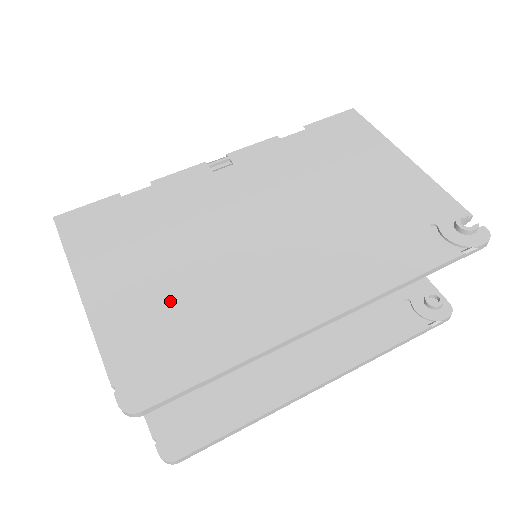
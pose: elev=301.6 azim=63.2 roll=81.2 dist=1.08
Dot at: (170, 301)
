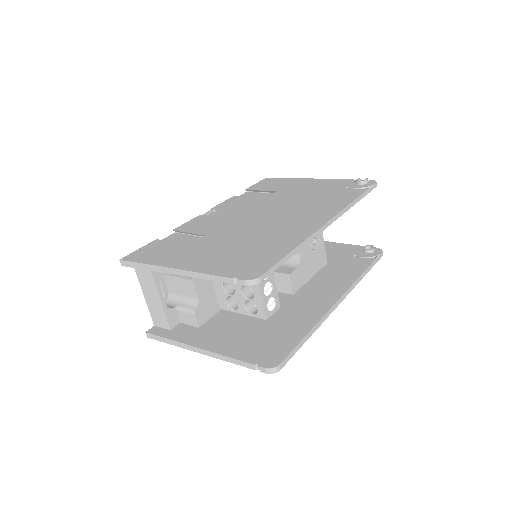
Dot at: (235, 249)
